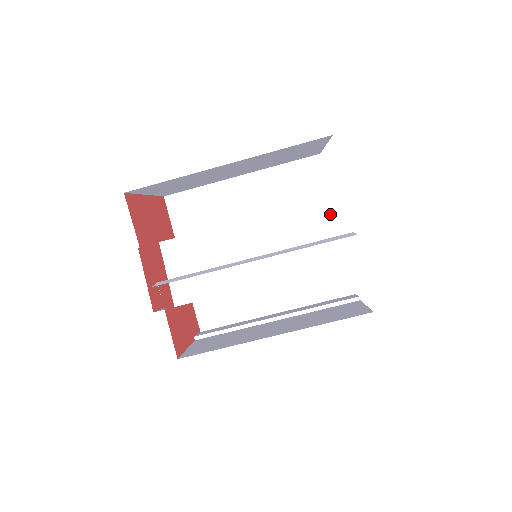
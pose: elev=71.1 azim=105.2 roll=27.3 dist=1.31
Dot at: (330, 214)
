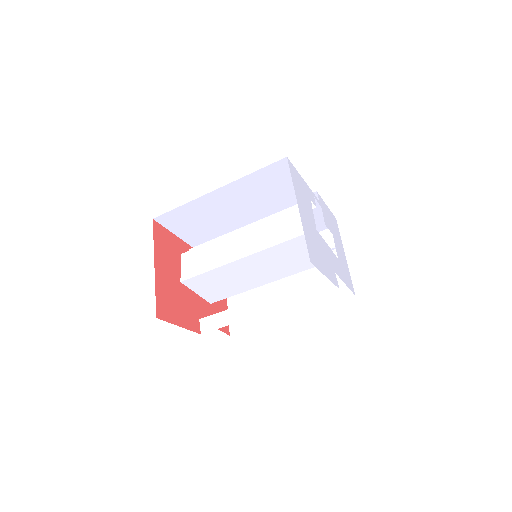
Dot at: occluded
